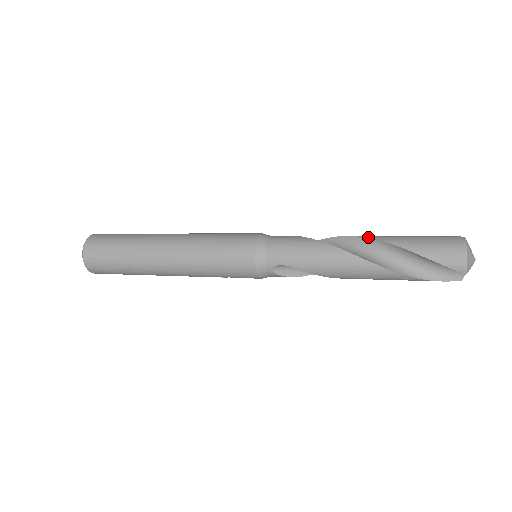
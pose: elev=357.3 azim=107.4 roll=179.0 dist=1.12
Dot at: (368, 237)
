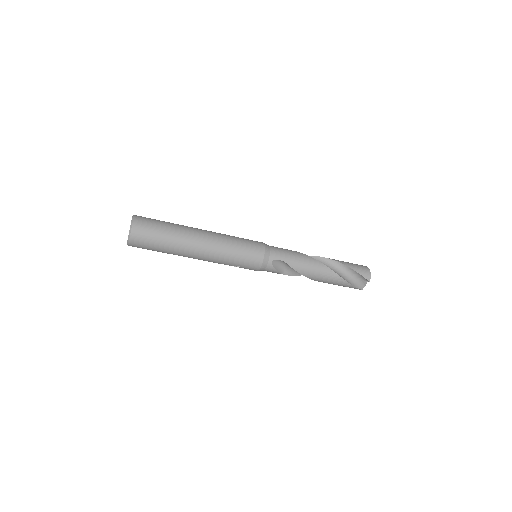
Dot at: (322, 257)
